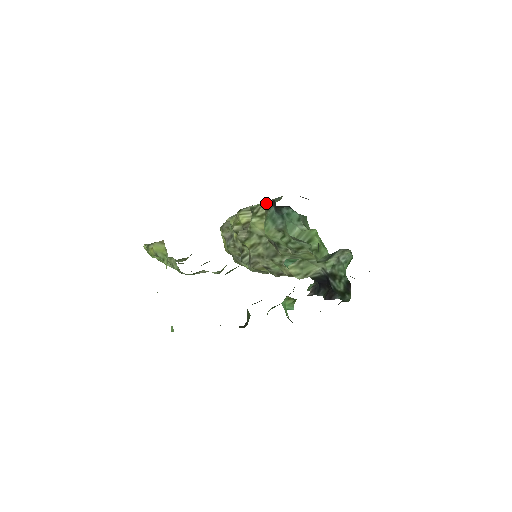
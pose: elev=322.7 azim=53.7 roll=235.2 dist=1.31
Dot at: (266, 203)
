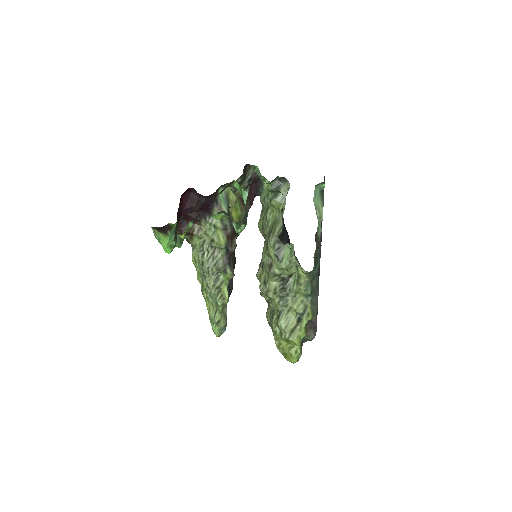
Dot at: occluded
